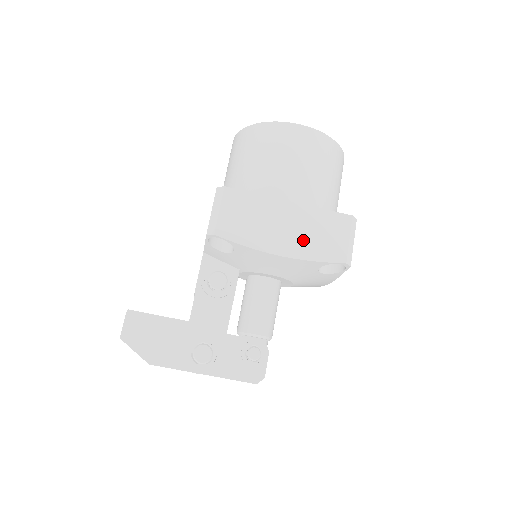
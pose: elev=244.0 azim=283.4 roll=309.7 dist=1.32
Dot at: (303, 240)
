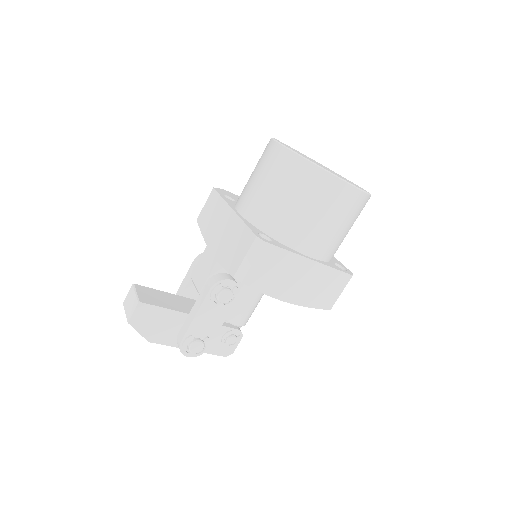
Dot at: (308, 292)
